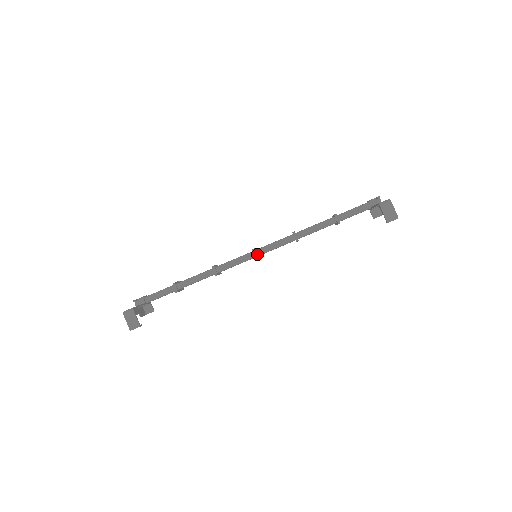
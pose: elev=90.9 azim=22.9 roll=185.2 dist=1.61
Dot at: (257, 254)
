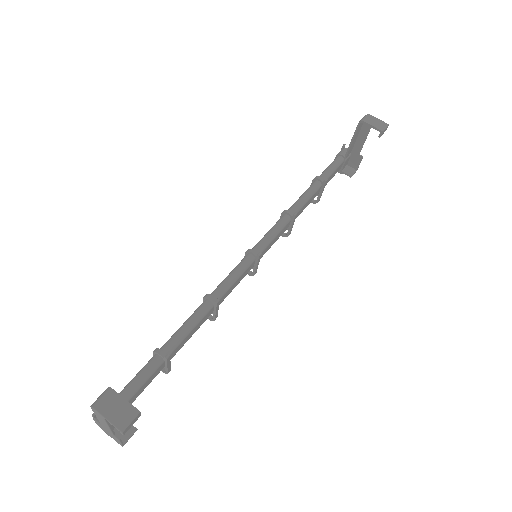
Dot at: (256, 253)
